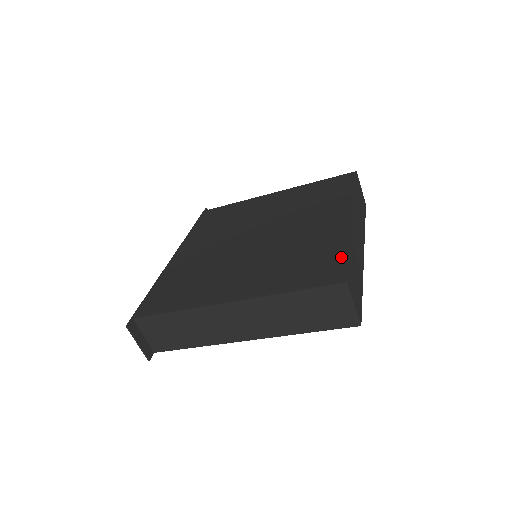
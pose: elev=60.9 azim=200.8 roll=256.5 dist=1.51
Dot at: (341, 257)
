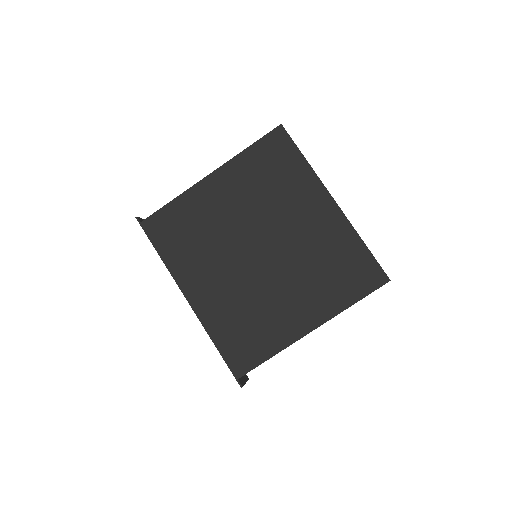
Dot at: (366, 256)
